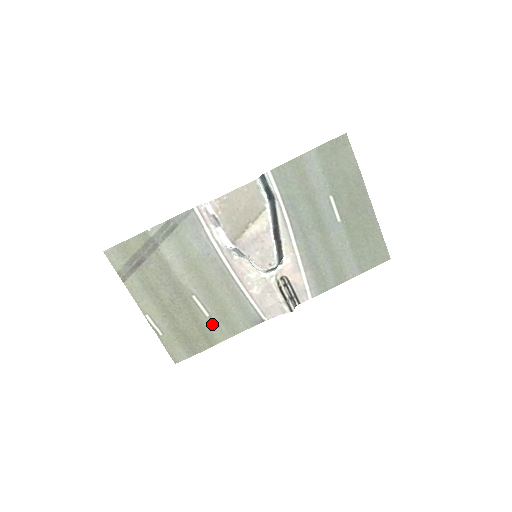
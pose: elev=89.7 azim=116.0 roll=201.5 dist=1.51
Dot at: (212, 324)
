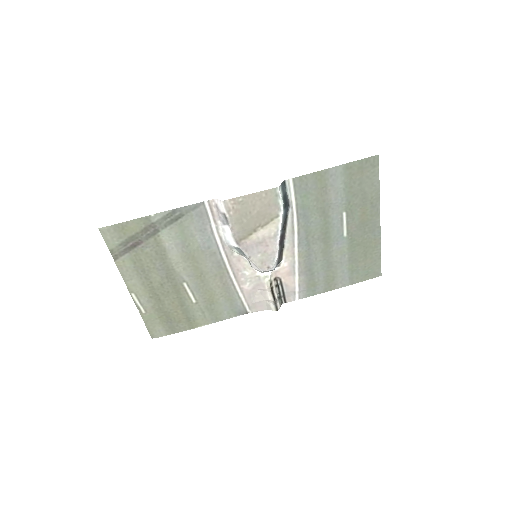
Dot at: (197, 310)
